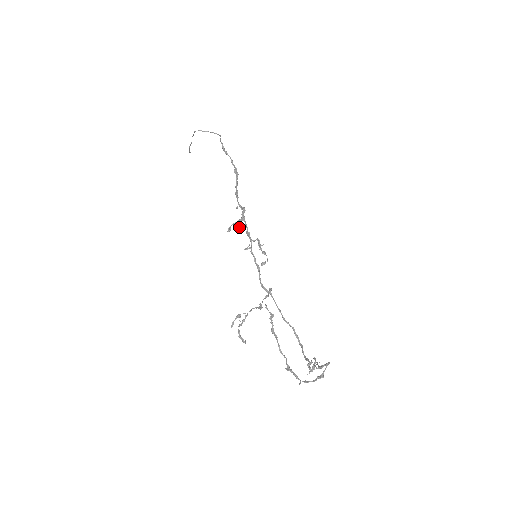
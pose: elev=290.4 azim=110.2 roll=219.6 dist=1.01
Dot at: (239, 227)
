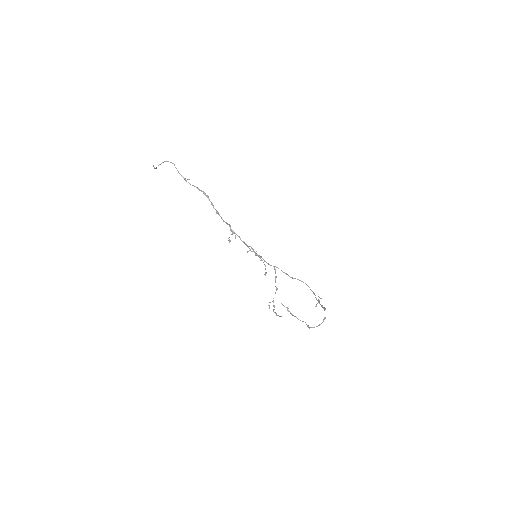
Dot at: occluded
